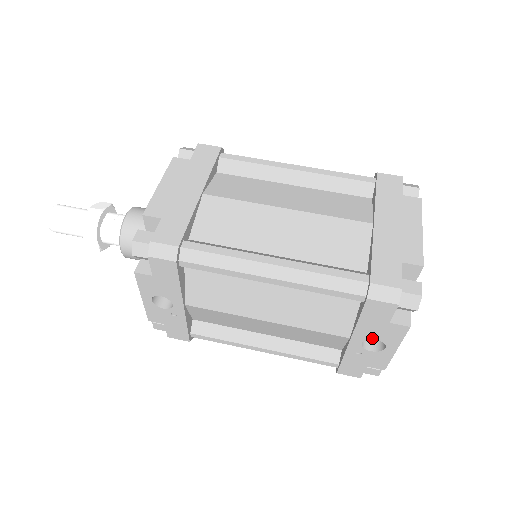
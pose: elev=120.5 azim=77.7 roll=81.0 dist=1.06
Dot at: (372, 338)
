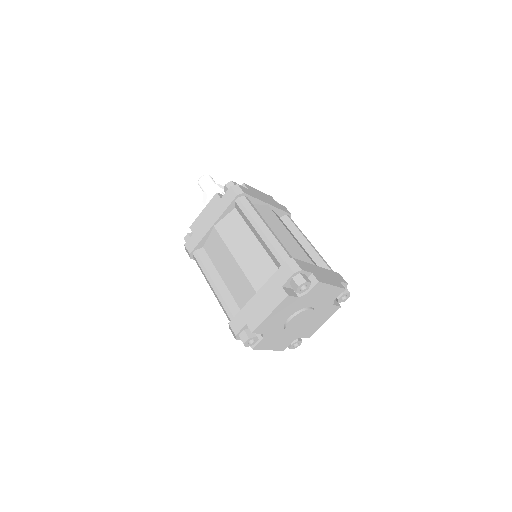
Dot at: occluded
